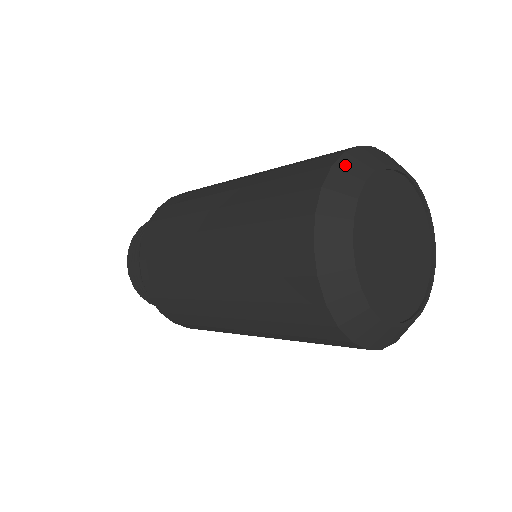
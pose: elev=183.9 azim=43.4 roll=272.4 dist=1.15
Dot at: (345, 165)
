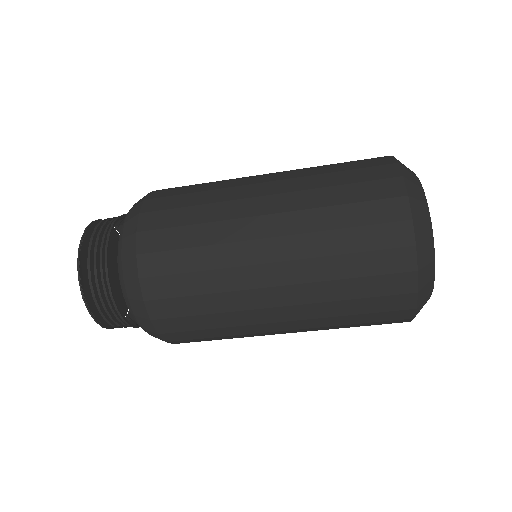
Dot at: (402, 165)
